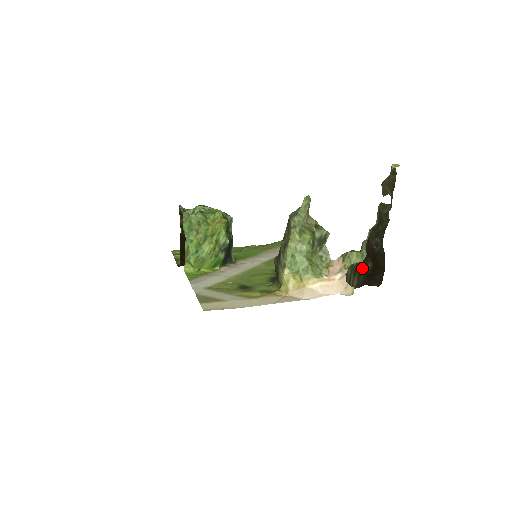
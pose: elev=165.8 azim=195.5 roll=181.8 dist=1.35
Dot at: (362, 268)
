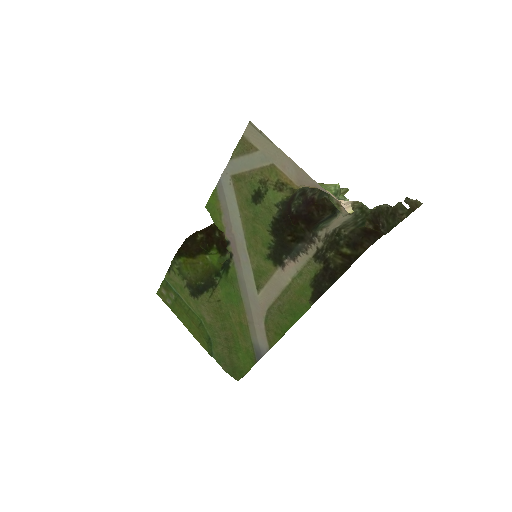
Dot at: (364, 224)
